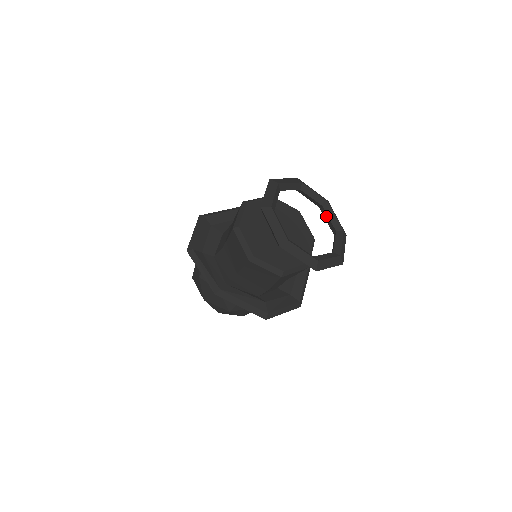
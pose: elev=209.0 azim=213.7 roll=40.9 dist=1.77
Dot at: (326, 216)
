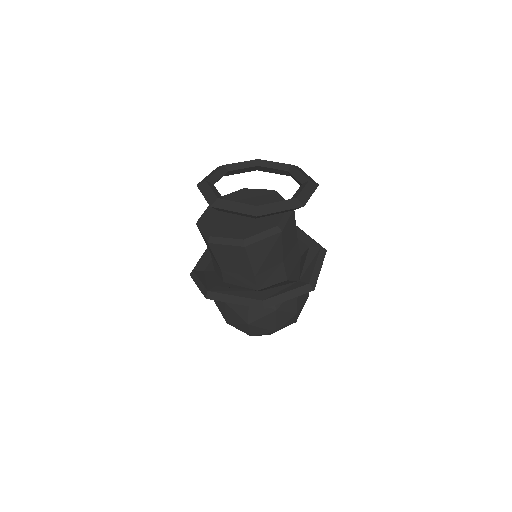
Dot at: (294, 178)
